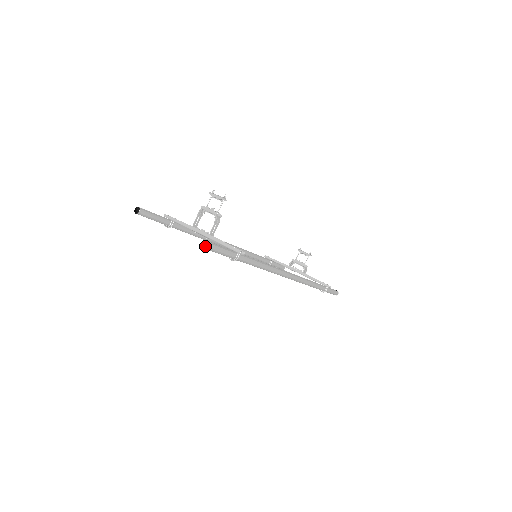
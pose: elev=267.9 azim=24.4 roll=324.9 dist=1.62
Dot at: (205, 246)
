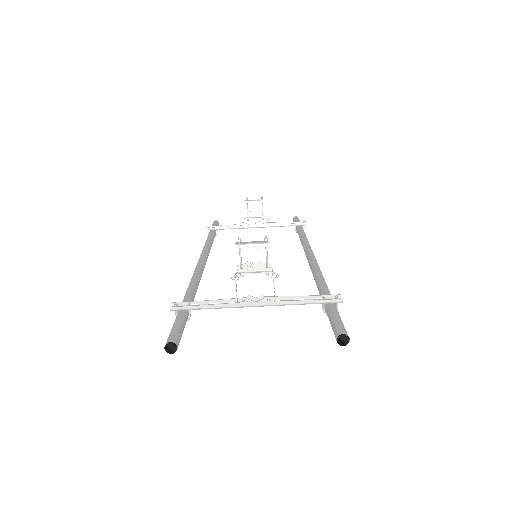
Dot at: (348, 342)
